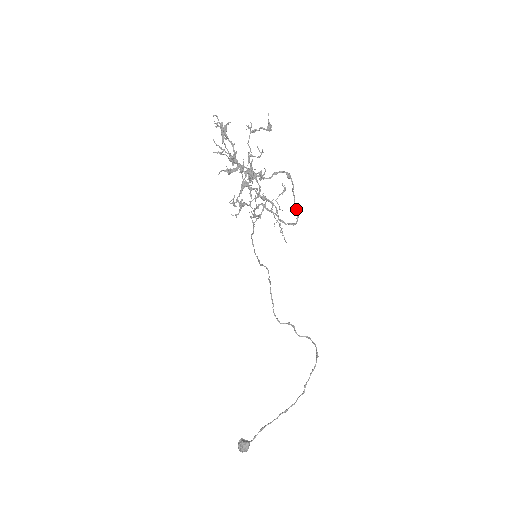
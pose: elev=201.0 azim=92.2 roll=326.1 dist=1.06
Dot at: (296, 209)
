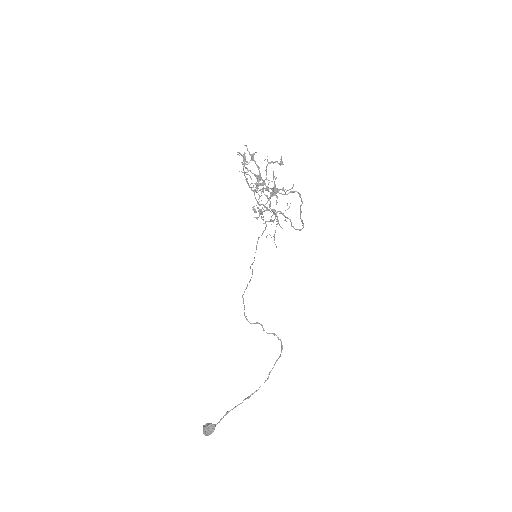
Dot at: (301, 220)
